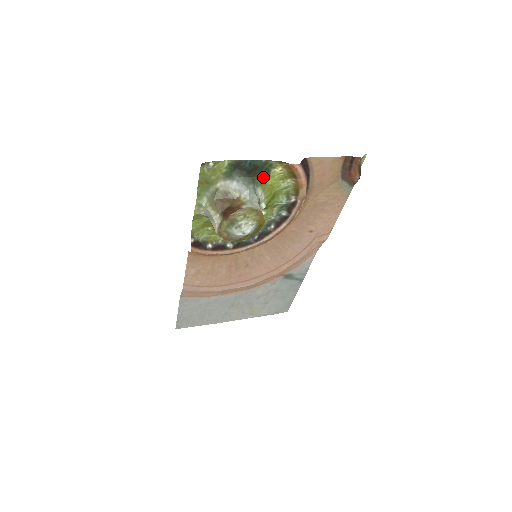
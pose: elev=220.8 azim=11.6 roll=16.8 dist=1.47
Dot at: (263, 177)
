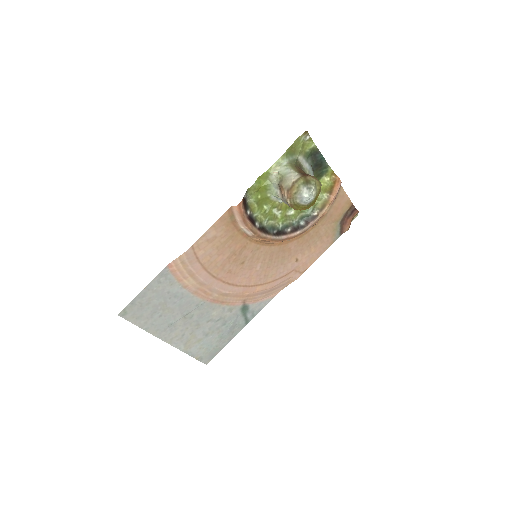
Dot at: occluded
